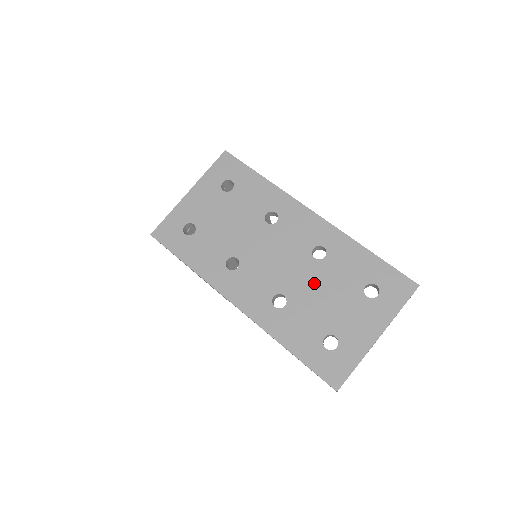
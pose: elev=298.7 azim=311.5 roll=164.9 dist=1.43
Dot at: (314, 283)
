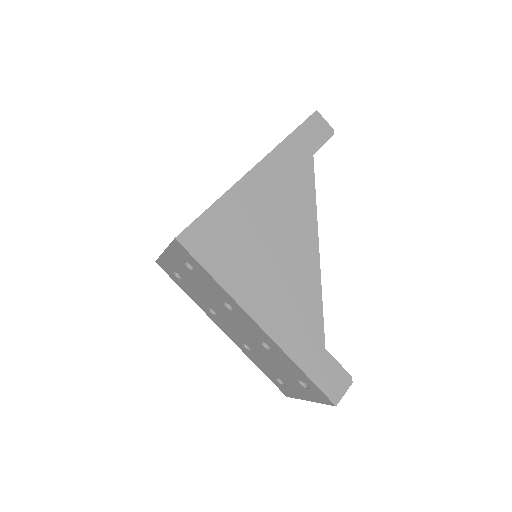
Dot at: (266, 356)
